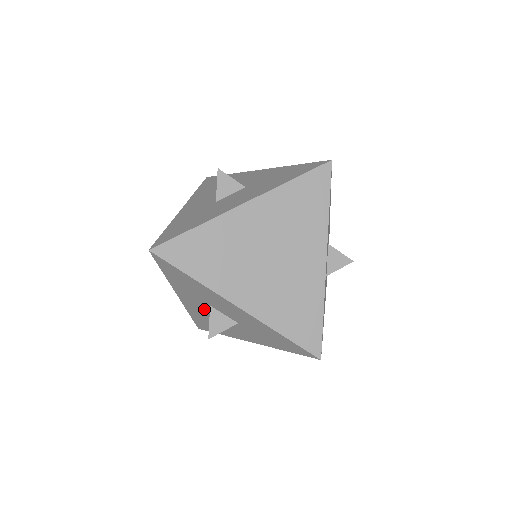
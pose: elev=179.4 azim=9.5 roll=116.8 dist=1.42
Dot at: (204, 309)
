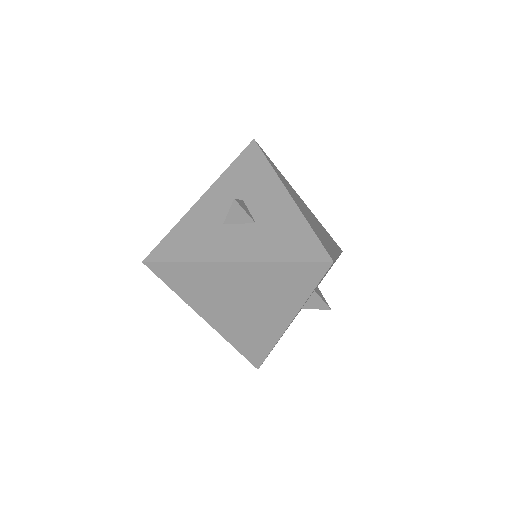
Dot at: occluded
